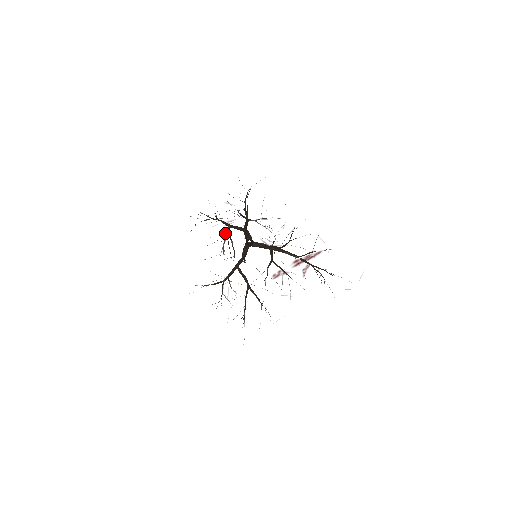
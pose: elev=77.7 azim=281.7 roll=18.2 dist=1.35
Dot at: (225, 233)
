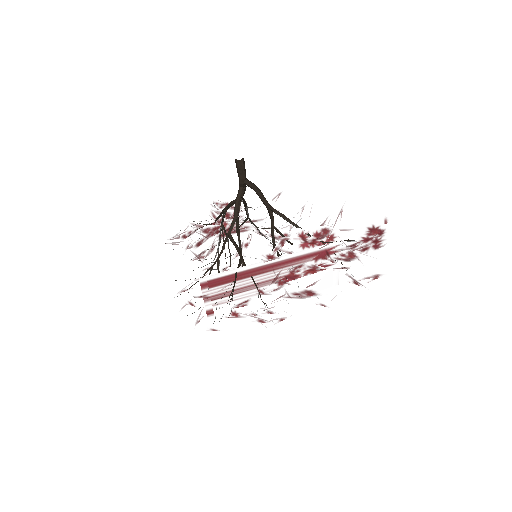
Dot at: occluded
